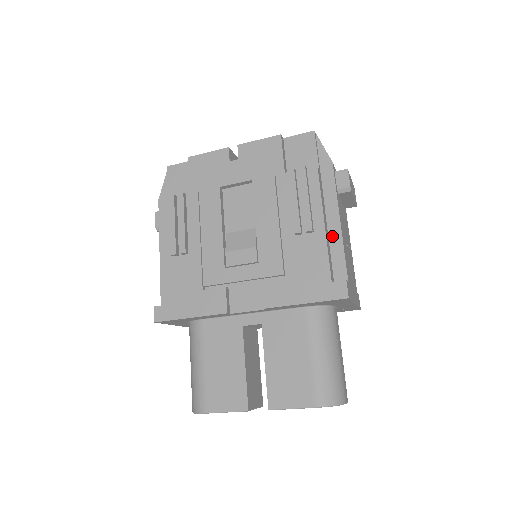
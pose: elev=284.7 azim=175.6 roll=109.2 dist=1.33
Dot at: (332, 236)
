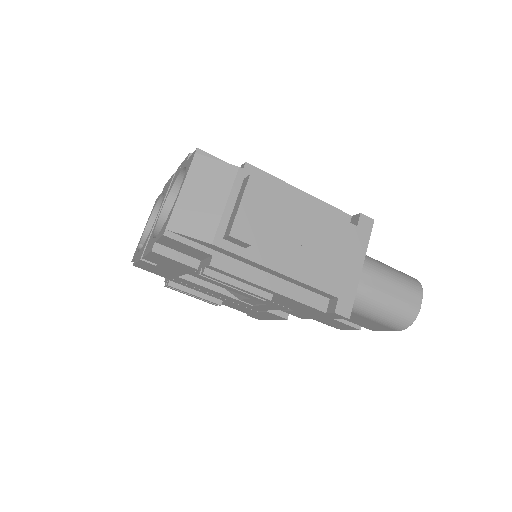
Dot at: (288, 280)
